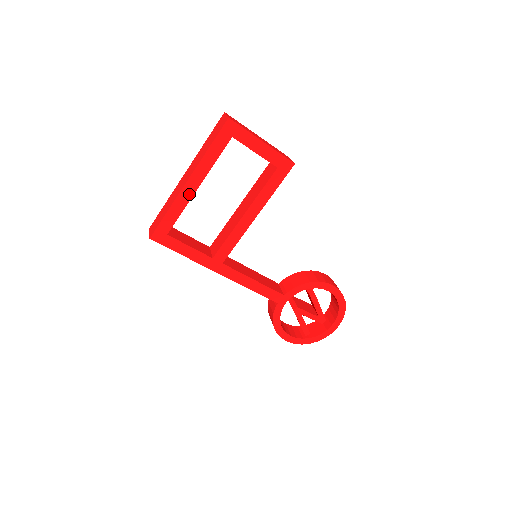
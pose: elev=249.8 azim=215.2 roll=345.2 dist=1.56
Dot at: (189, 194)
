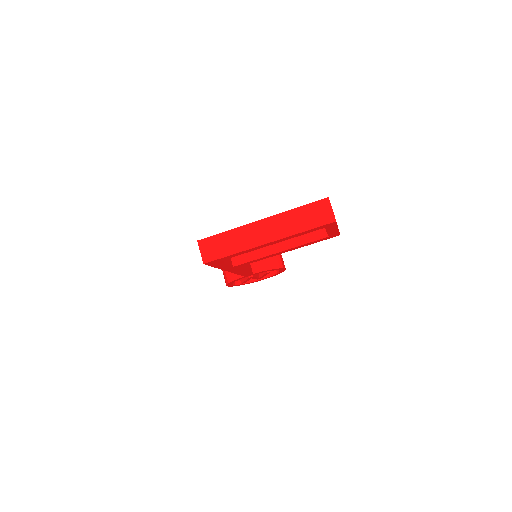
Dot at: (260, 247)
